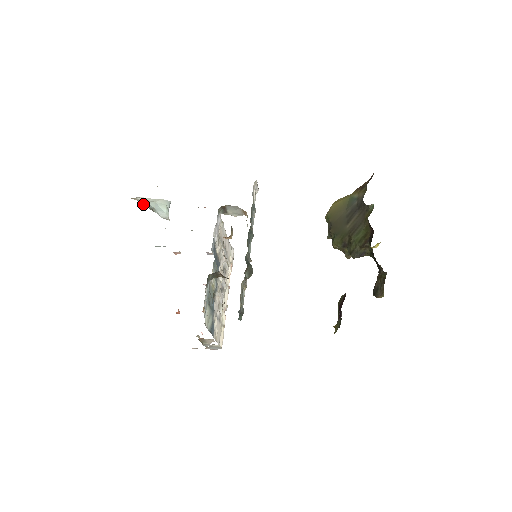
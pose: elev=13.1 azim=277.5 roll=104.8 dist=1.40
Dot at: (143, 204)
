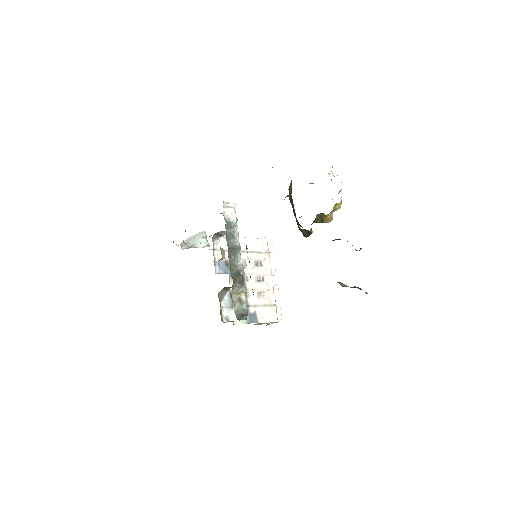
Dot at: (185, 247)
